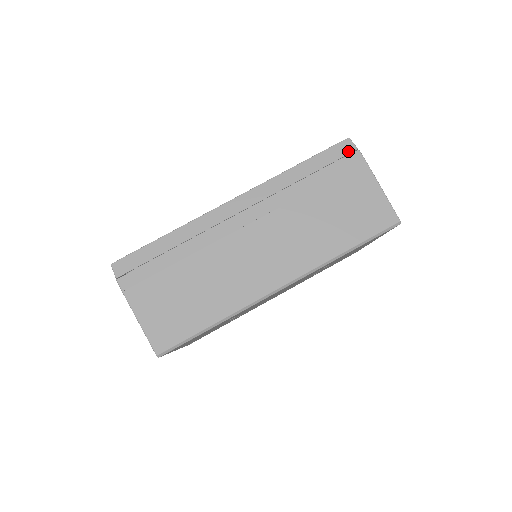
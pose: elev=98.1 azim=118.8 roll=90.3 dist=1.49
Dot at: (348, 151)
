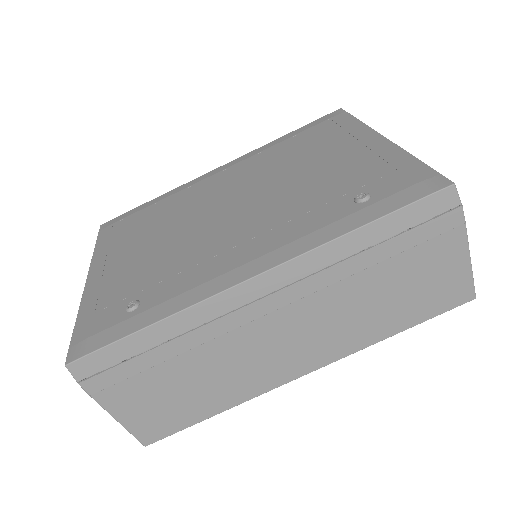
Dot at: (446, 207)
